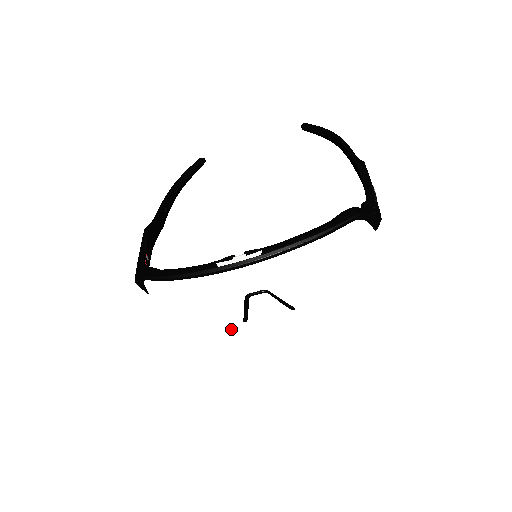
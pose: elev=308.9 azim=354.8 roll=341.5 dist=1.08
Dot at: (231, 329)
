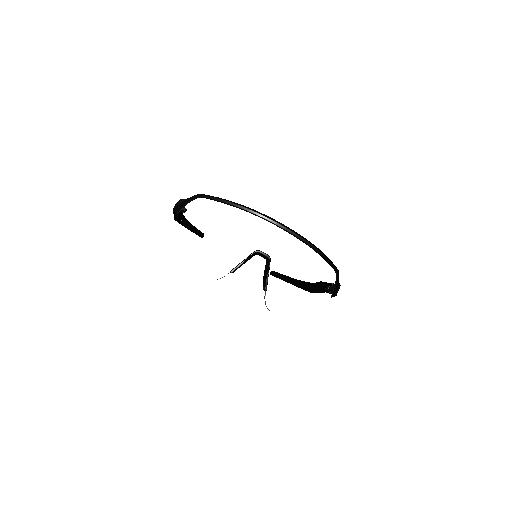
Dot at: (212, 273)
